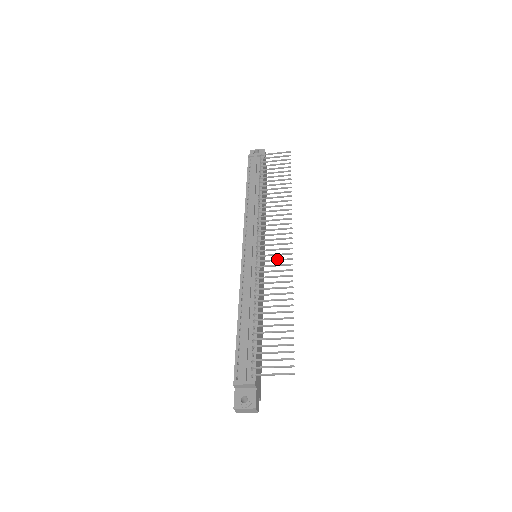
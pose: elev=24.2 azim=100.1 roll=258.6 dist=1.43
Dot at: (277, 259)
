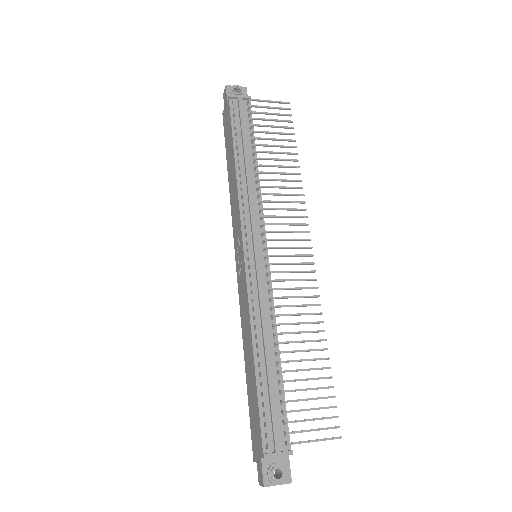
Dot at: (297, 271)
